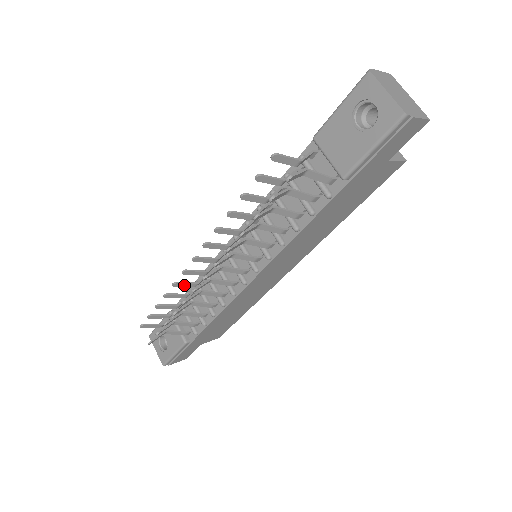
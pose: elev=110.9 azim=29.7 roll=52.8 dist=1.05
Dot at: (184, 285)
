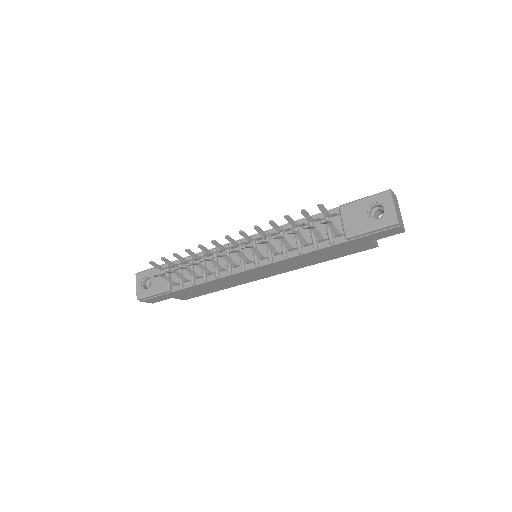
Dot at: (204, 250)
